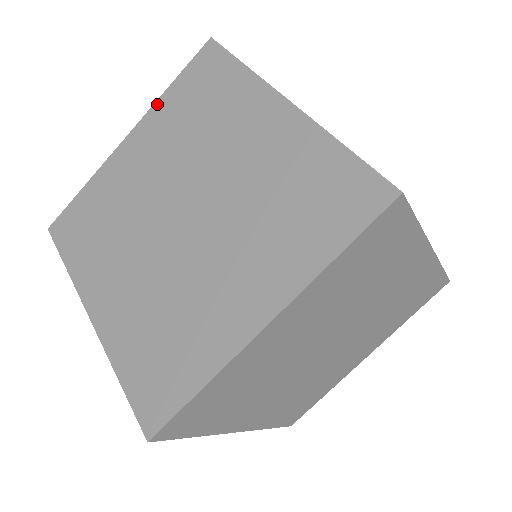
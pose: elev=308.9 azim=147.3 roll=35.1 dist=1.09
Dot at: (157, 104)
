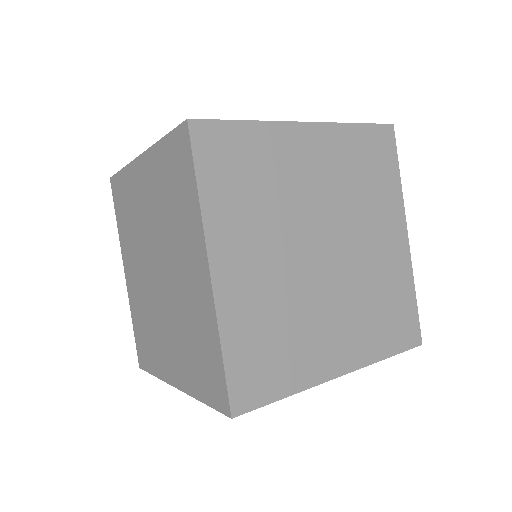
Dot at: (154, 148)
